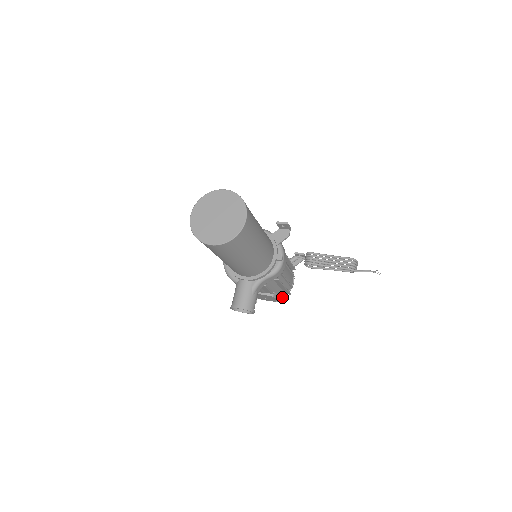
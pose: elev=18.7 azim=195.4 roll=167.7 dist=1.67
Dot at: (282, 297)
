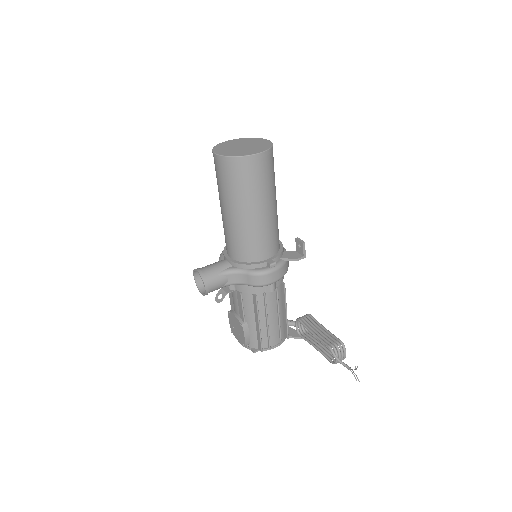
Dot at: (253, 348)
